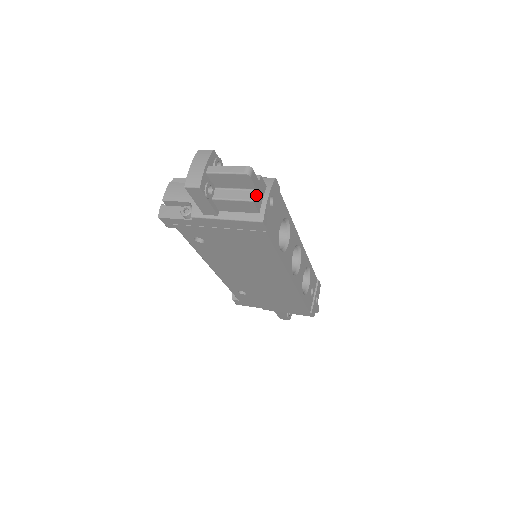
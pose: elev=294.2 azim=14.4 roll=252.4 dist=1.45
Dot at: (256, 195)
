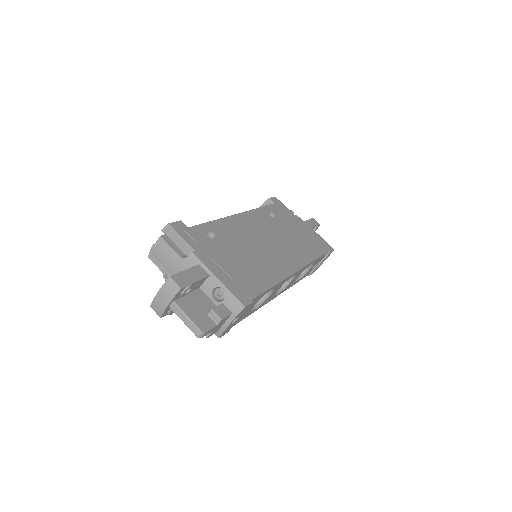
Dot at: (212, 332)
